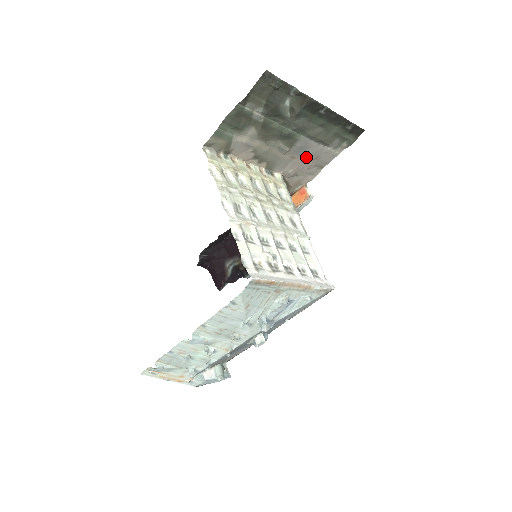
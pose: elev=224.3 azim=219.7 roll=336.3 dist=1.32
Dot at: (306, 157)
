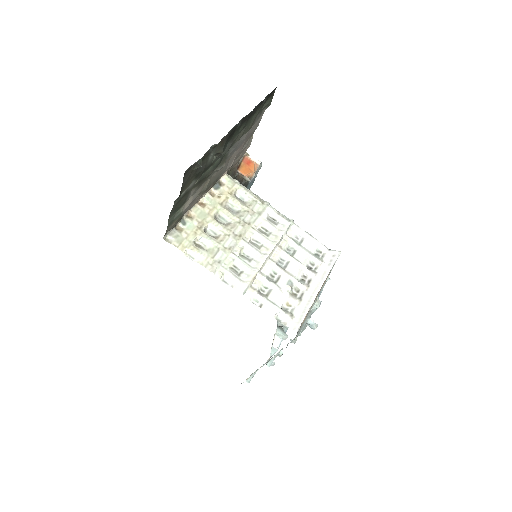
Dot at: (238, 147)
